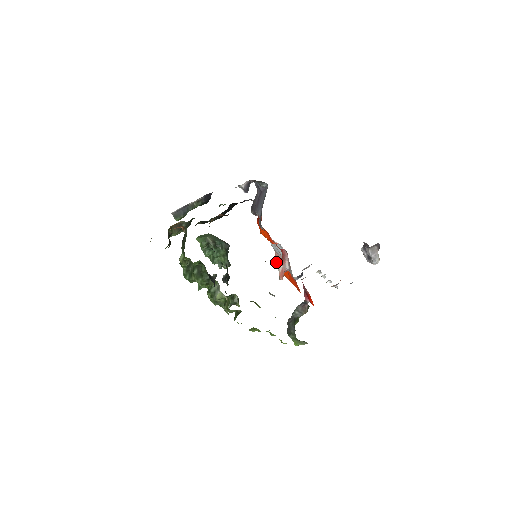
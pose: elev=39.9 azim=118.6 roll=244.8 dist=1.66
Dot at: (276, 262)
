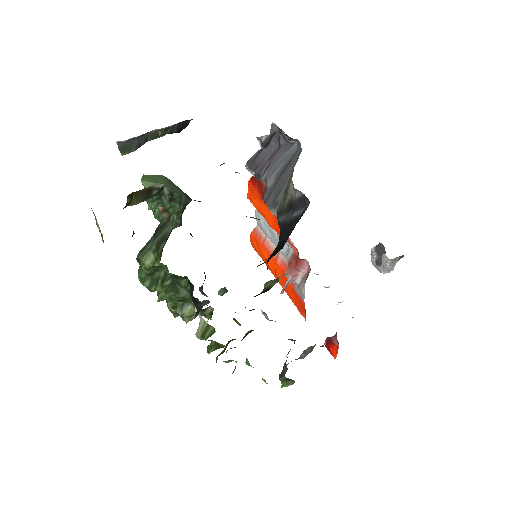
Dot at: (255, 240)
